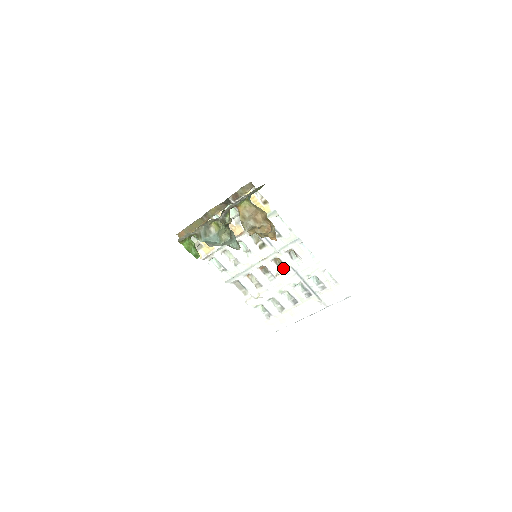
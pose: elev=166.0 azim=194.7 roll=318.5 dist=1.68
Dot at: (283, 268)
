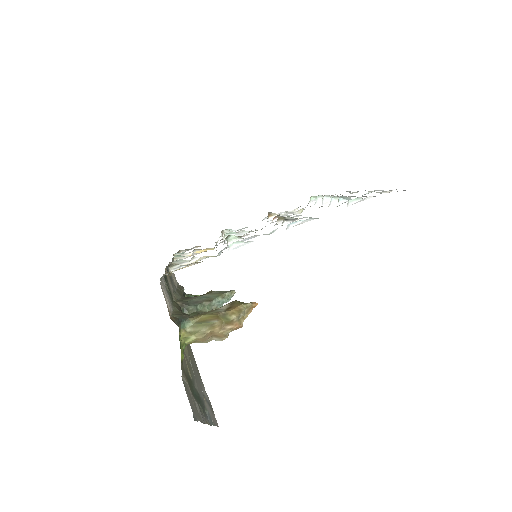
Dot at: (296, 216)
